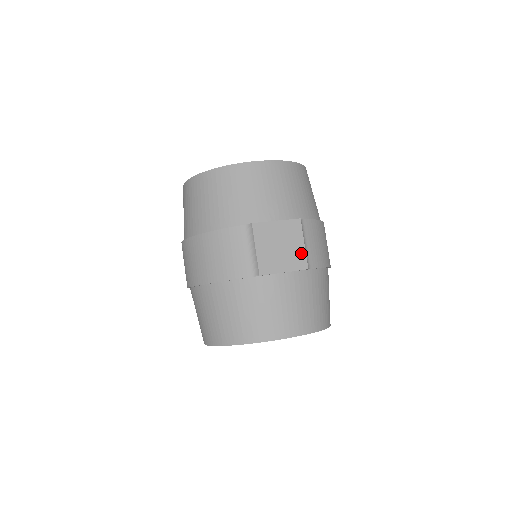
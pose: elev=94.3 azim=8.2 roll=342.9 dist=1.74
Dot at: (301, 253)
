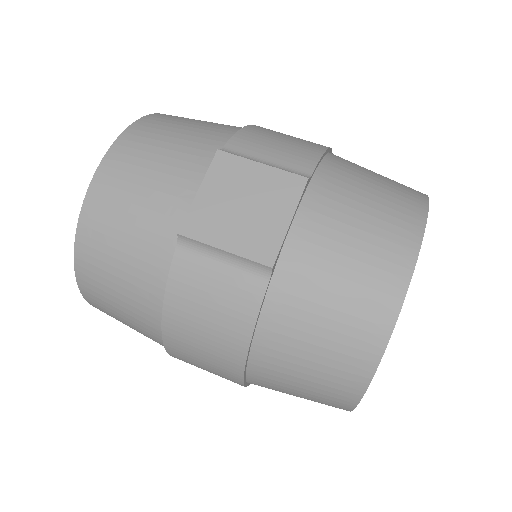
Dot at: (274, 177)
